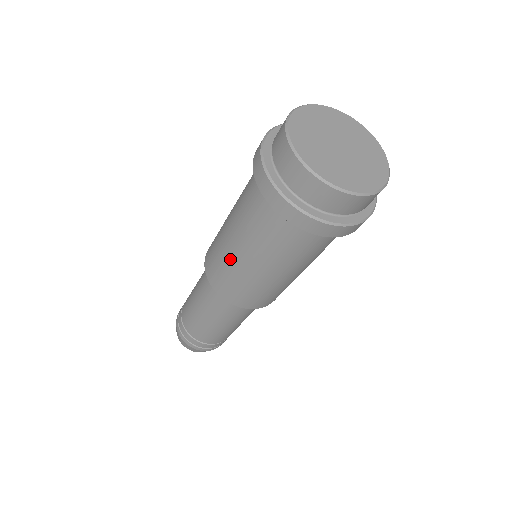
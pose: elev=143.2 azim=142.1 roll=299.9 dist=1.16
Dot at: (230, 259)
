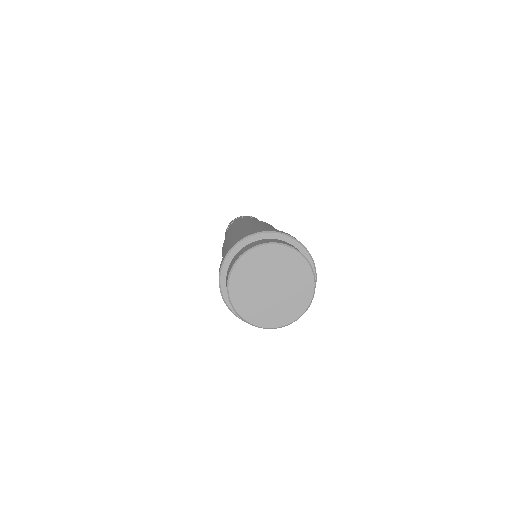
Dot at: occluded
